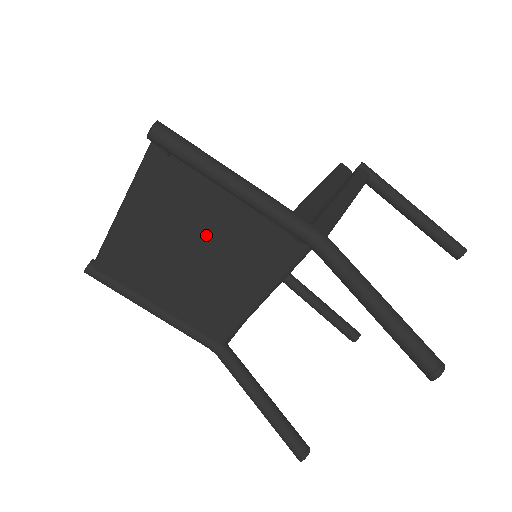
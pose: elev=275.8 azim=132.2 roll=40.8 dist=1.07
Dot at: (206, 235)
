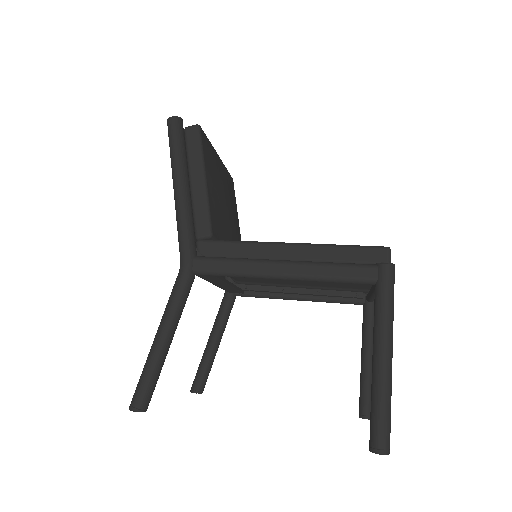
Dot at: occluded
